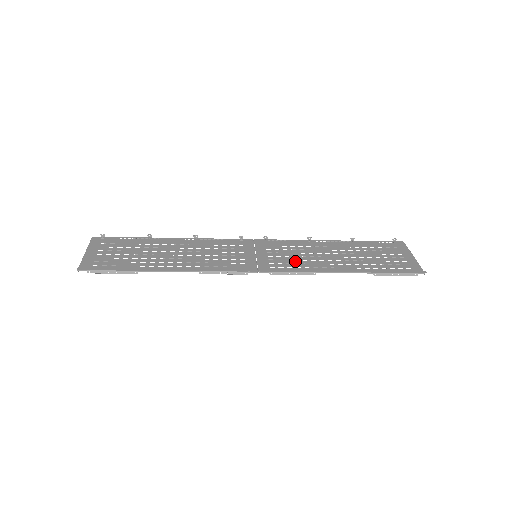
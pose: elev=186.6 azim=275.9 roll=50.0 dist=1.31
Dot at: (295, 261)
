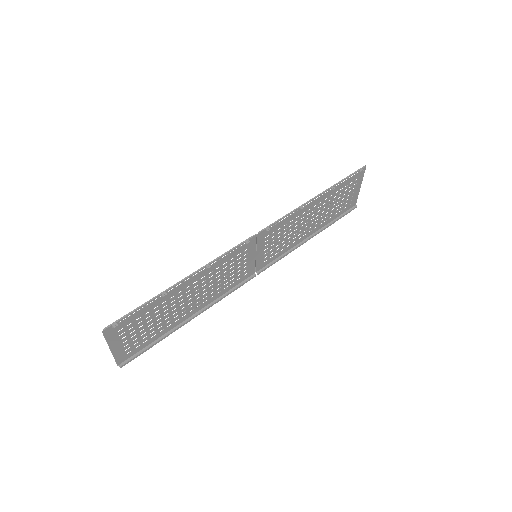
Dot at: (283, 244)
